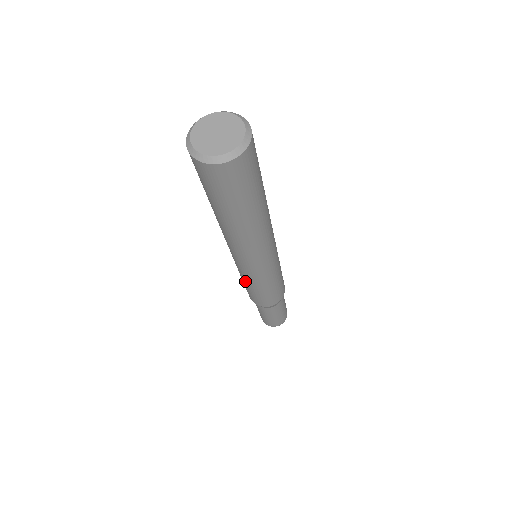
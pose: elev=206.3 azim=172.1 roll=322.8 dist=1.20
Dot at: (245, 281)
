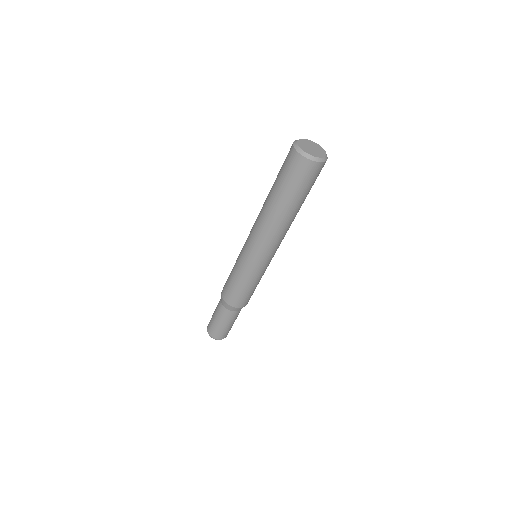
Dot at: (250, 279)
